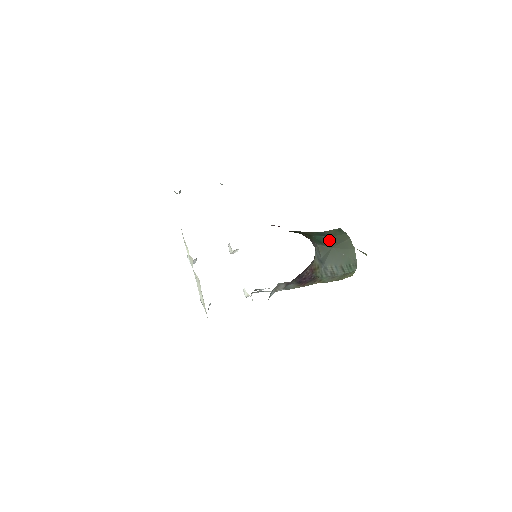
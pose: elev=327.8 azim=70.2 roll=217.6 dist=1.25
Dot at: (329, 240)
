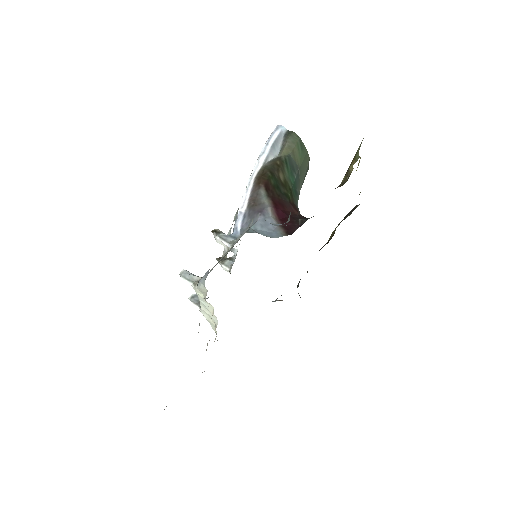
Dot at: (299, 178)
